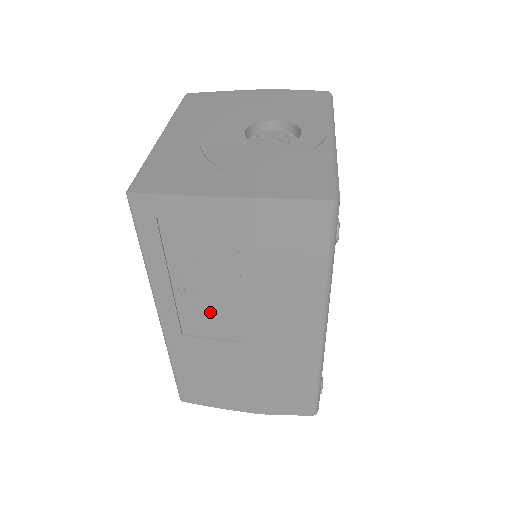
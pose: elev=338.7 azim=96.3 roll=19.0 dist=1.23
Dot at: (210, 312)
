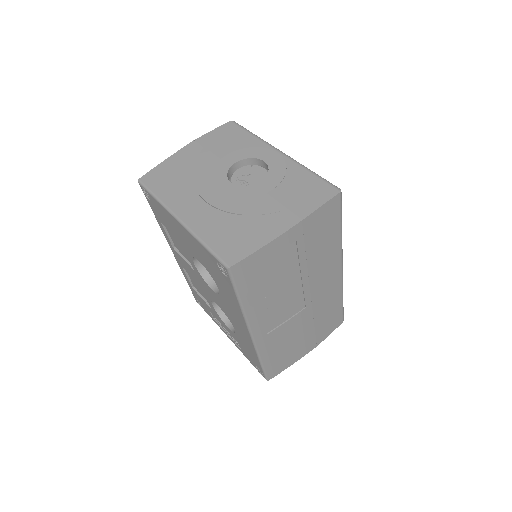
Dot at: (283, 305)
